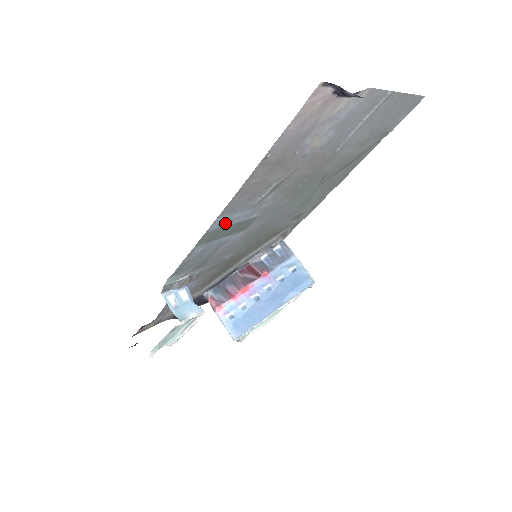
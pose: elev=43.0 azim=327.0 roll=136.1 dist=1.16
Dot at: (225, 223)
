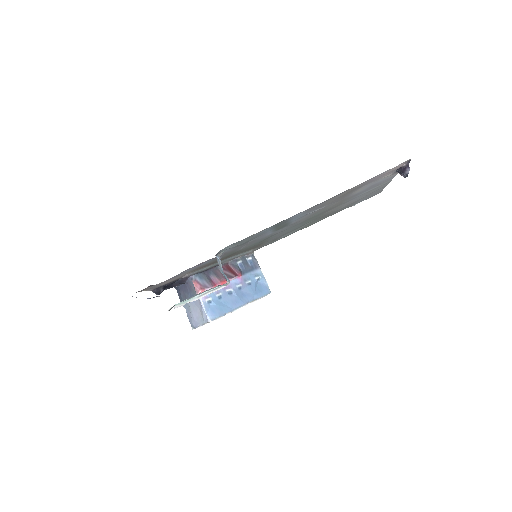
Dot at: (293, 218)
